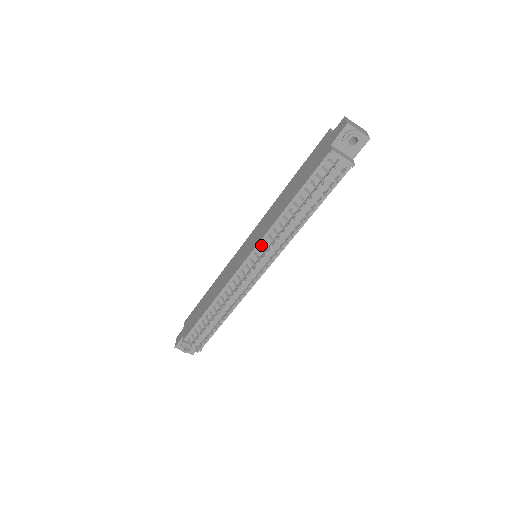
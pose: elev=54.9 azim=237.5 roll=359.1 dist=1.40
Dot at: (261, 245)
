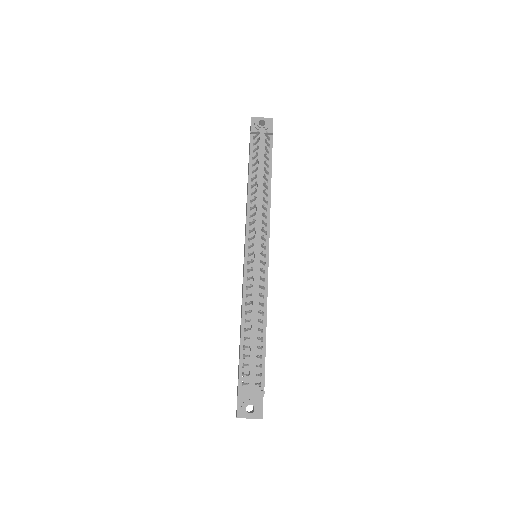
Dot at: (249, 230)
